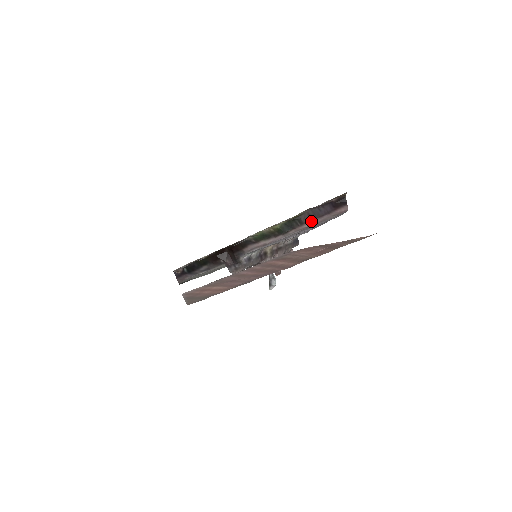
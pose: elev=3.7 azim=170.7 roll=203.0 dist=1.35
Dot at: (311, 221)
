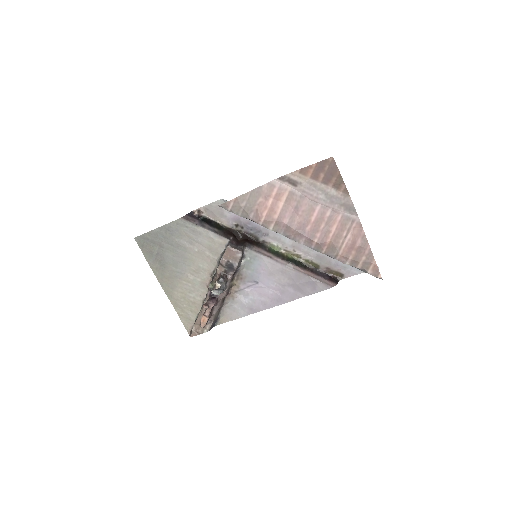
Dot at: (310, 272)
